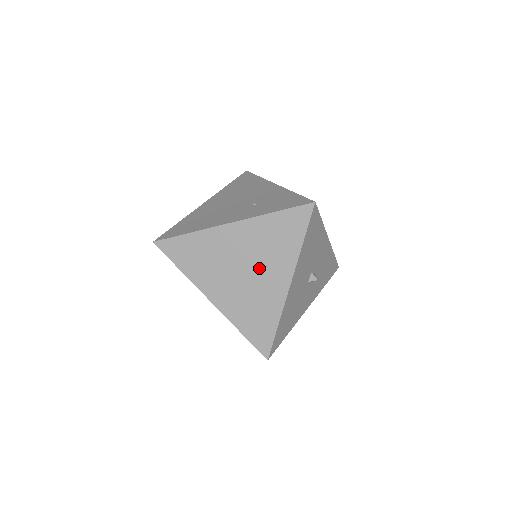
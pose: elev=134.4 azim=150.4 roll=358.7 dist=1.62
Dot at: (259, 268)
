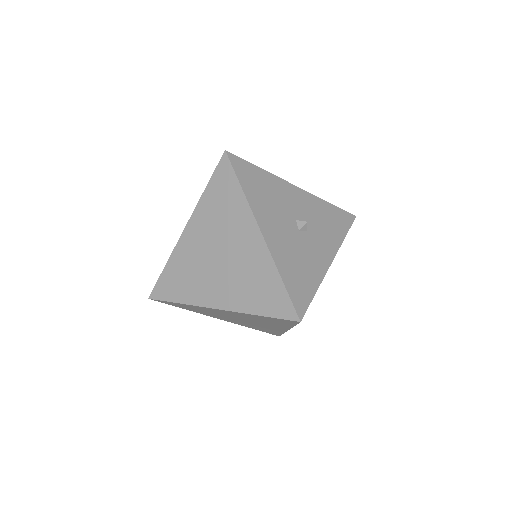
Dot at: (228, 243)
